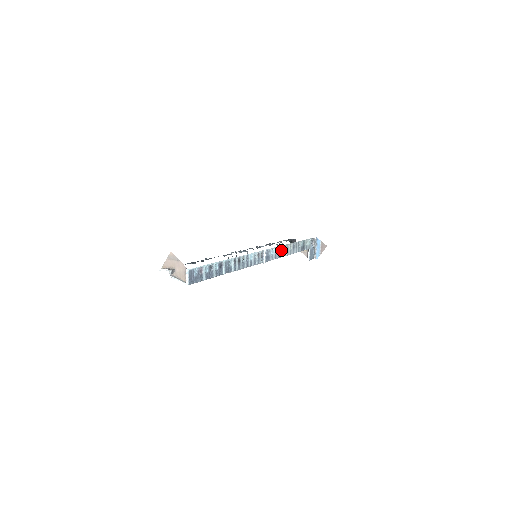
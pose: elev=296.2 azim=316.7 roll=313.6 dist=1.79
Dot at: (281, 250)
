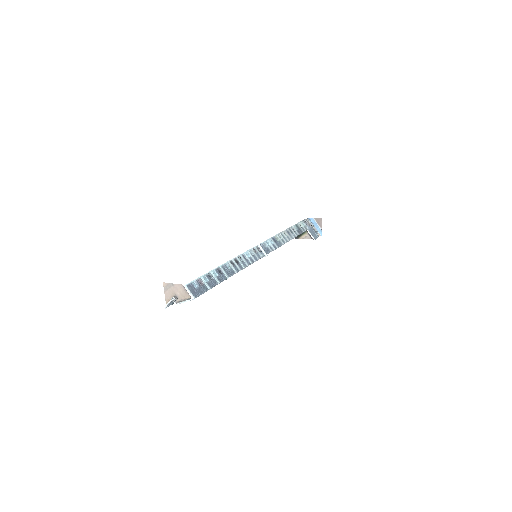
Dot at: (277, 240)
